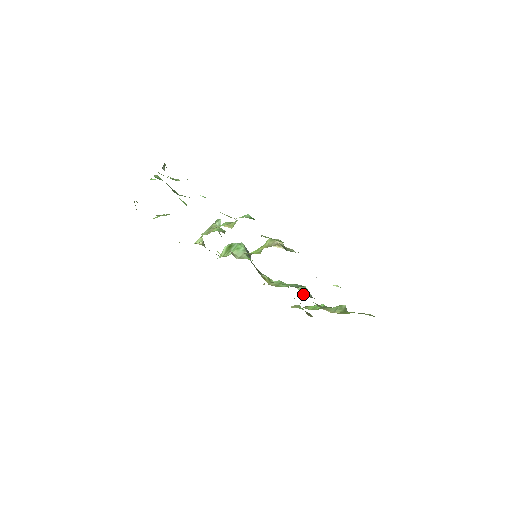
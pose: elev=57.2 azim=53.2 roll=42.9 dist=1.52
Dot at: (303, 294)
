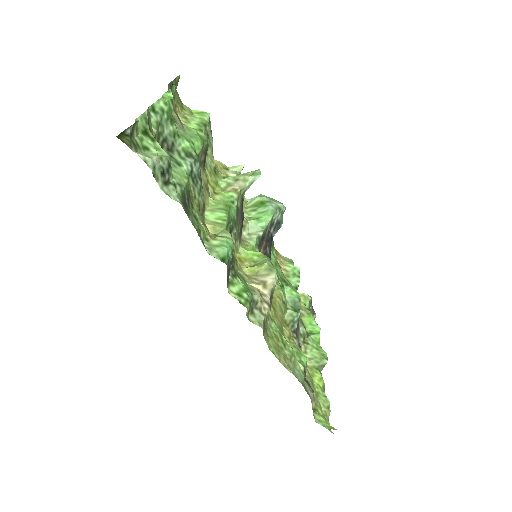
Dot at: (286, 323)
